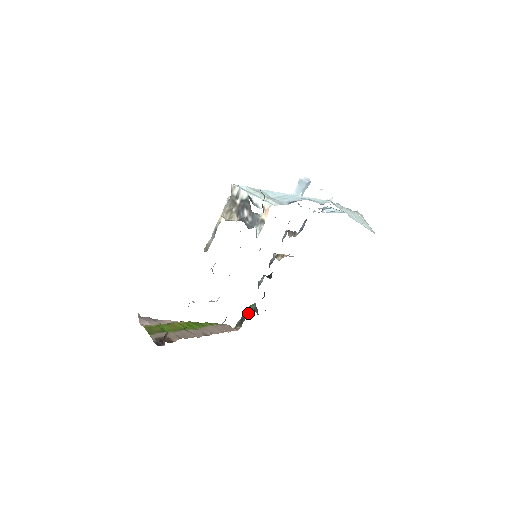
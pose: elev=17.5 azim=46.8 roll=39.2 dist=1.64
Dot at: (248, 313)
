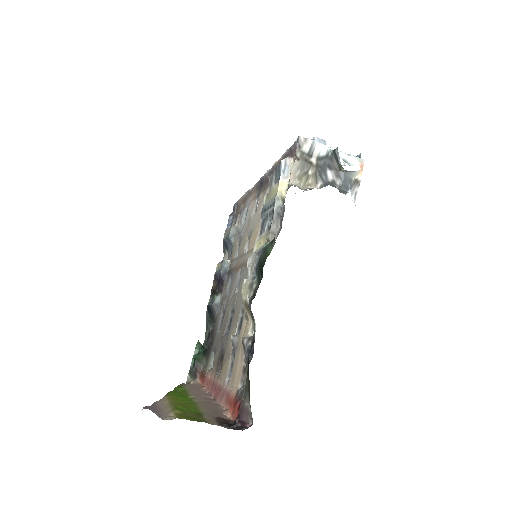
Dot at: (203, 355)
